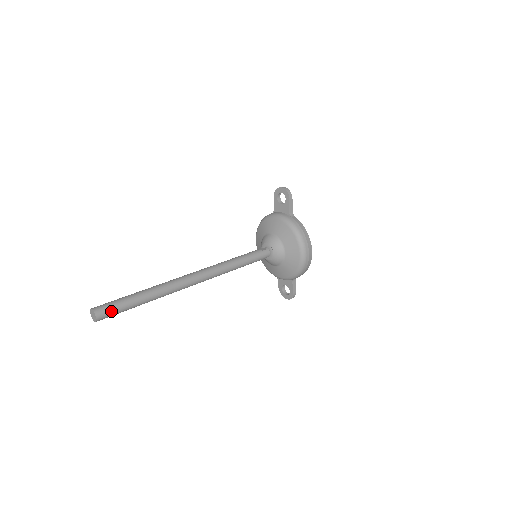
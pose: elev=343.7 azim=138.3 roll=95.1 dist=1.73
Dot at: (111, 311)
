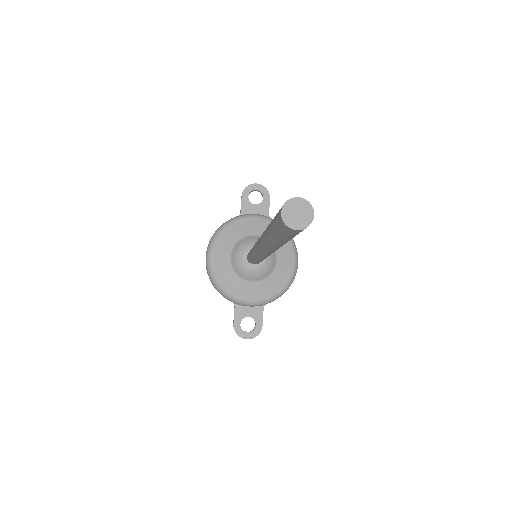
Dot at: occluded
